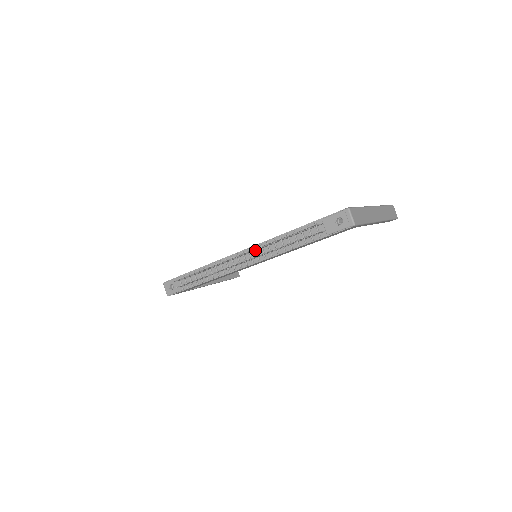
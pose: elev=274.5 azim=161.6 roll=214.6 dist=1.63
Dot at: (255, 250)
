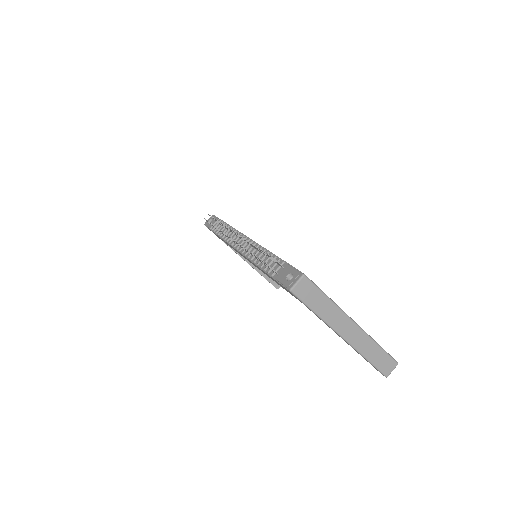
Dot at: occluded
